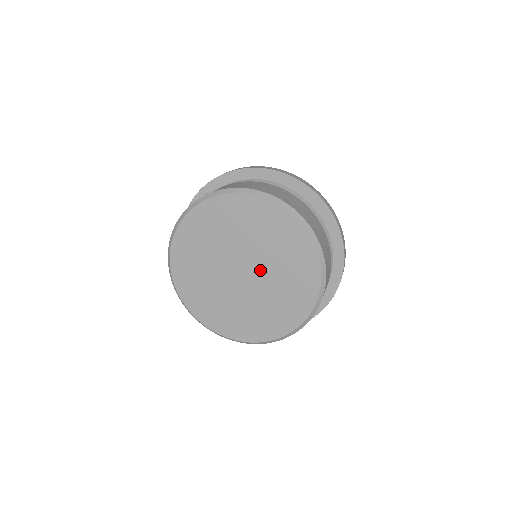
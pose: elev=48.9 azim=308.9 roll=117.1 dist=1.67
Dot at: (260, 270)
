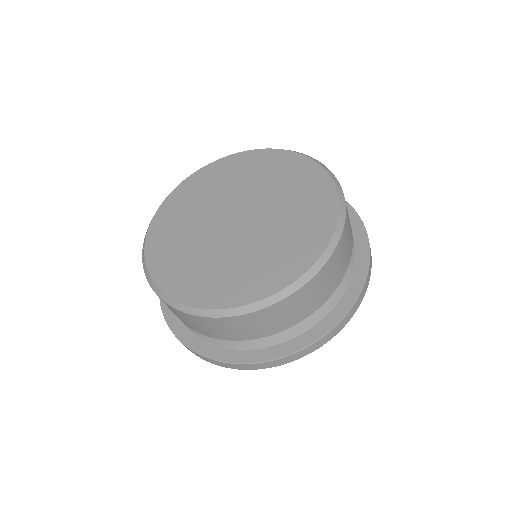
Dot at: (259, 222)
